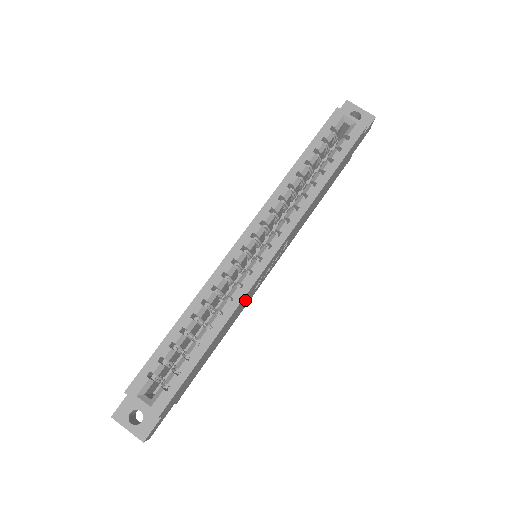
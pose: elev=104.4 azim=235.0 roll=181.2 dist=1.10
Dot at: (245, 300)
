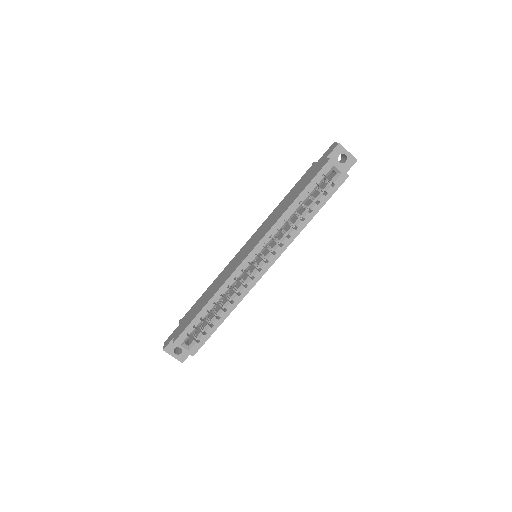
Dot at: occluded
